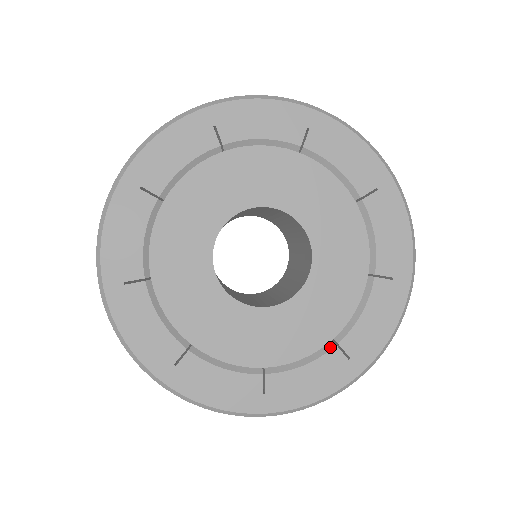
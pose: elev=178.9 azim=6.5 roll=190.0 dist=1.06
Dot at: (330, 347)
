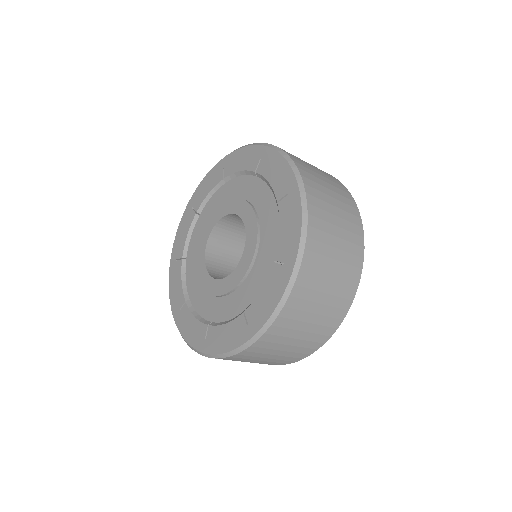
Dot at: (241, 313)
